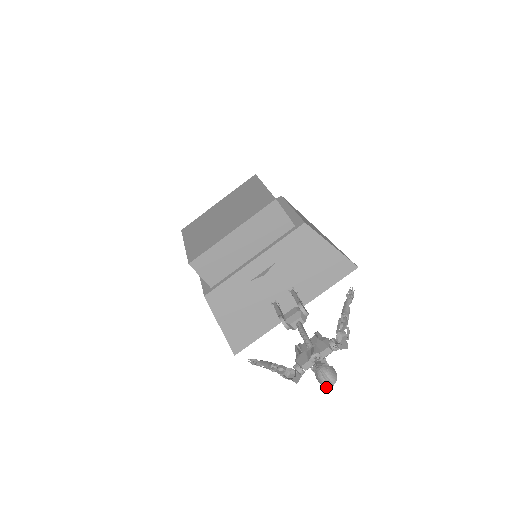
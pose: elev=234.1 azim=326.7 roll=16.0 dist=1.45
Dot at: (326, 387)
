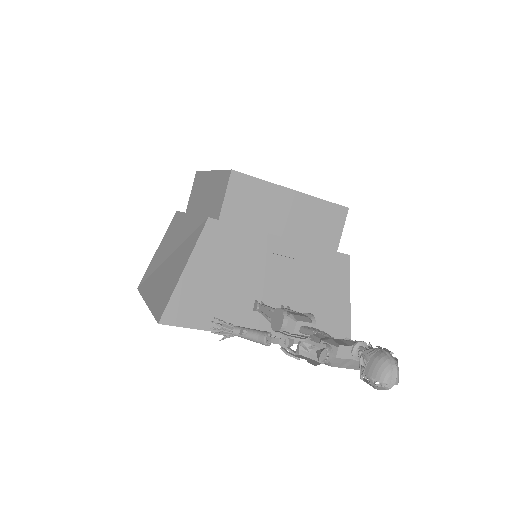
Dot at: (384, 380)
